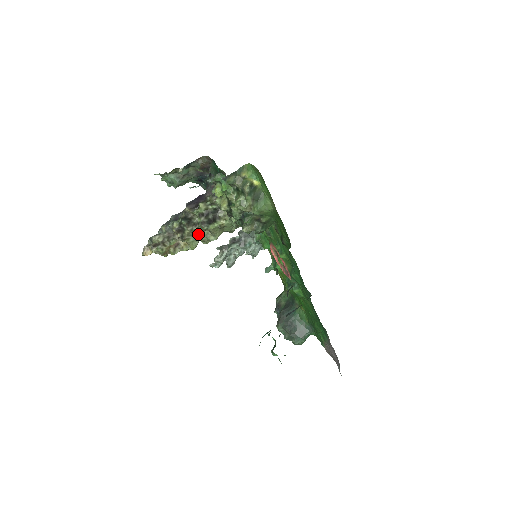
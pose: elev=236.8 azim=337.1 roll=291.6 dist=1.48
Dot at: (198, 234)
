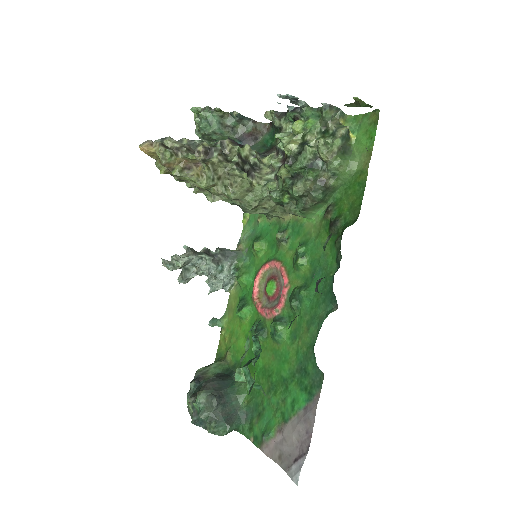
Dot at: (220, 175)
